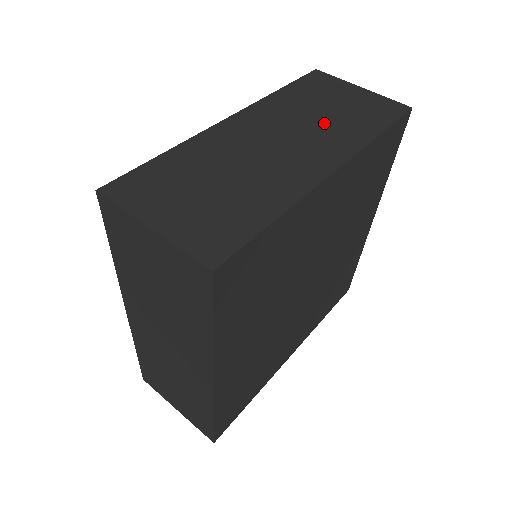
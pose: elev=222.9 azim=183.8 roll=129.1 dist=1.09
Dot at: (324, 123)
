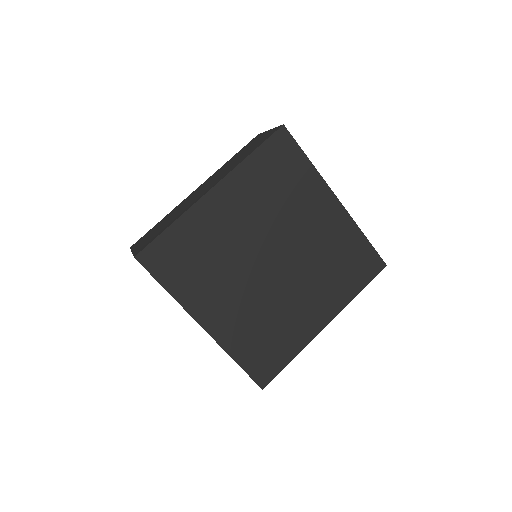
Dot at: occluded
